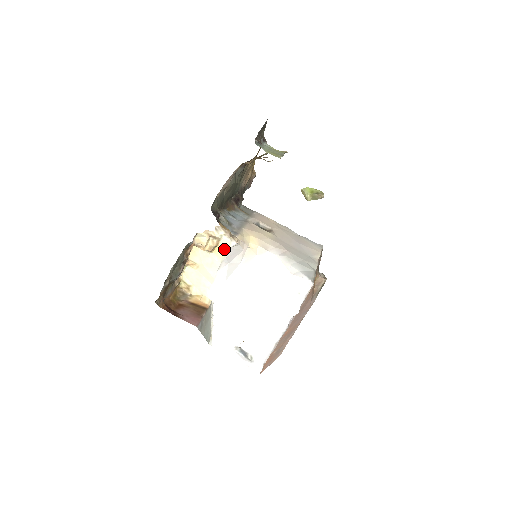
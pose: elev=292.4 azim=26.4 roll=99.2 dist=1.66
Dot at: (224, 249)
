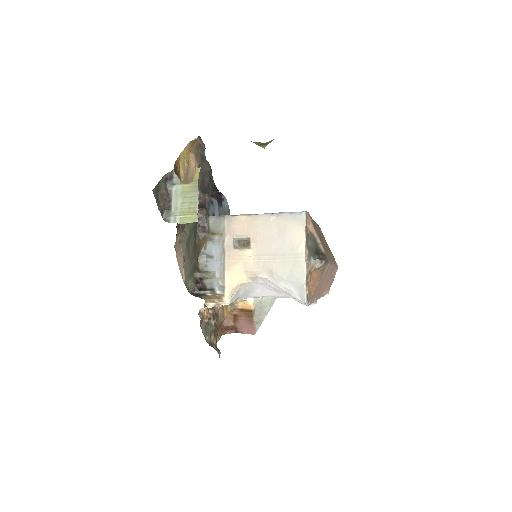
Dot at: occluded
